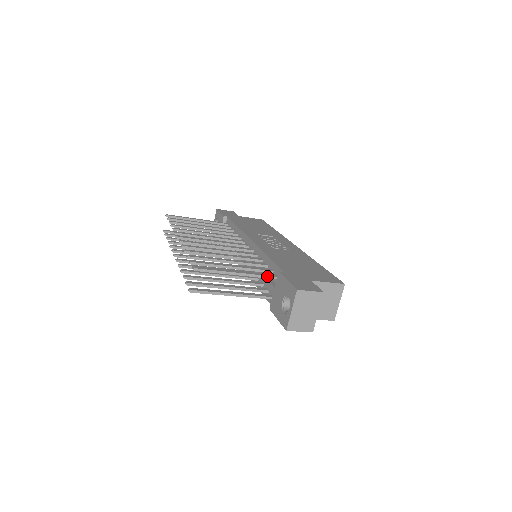
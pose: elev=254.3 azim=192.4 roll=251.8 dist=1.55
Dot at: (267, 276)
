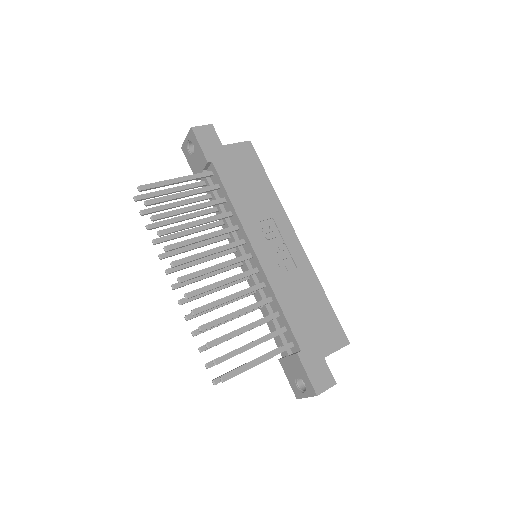
Dot at: occluded
